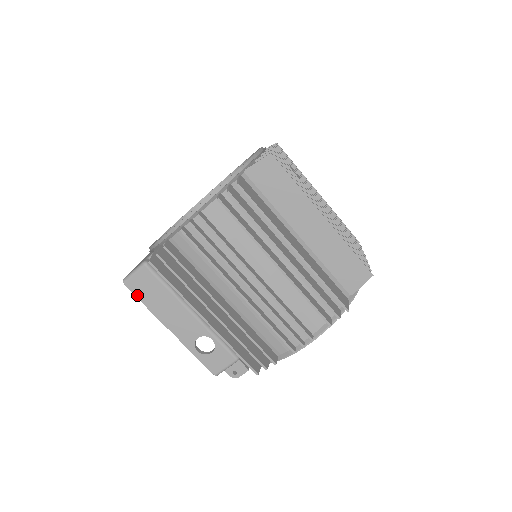
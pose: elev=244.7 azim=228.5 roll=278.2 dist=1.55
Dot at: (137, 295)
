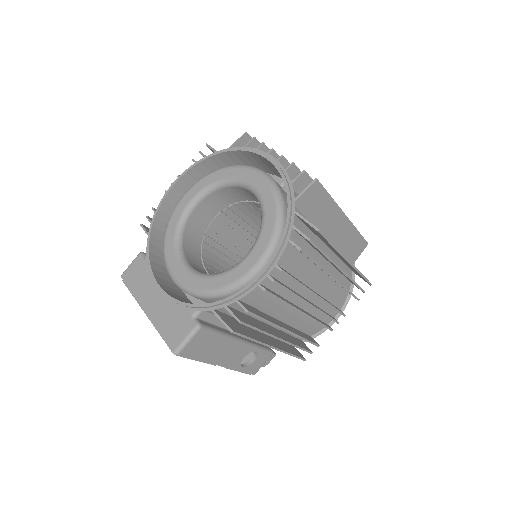
Dot at: (191, 357)
